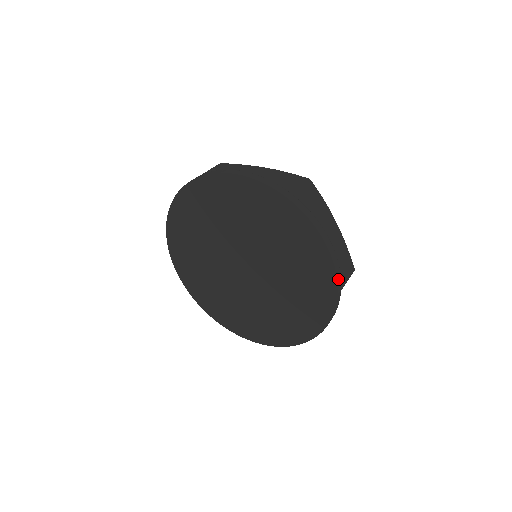
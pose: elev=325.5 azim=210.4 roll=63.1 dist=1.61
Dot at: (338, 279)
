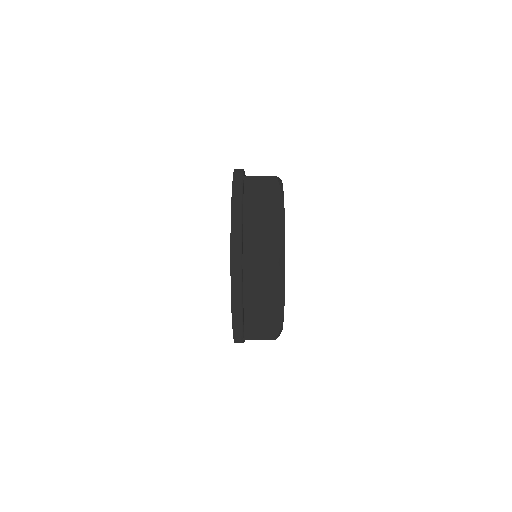
Dot at: (236, 172)
